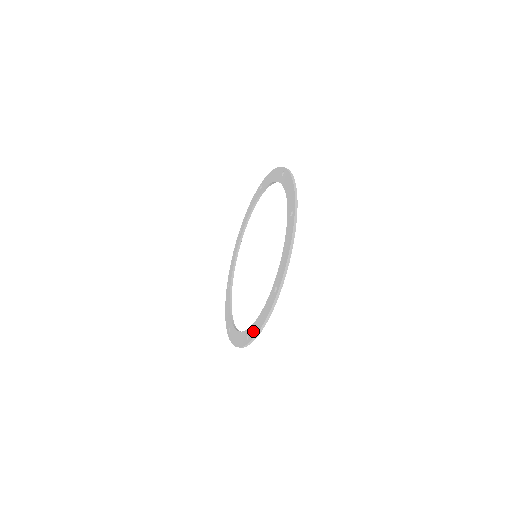
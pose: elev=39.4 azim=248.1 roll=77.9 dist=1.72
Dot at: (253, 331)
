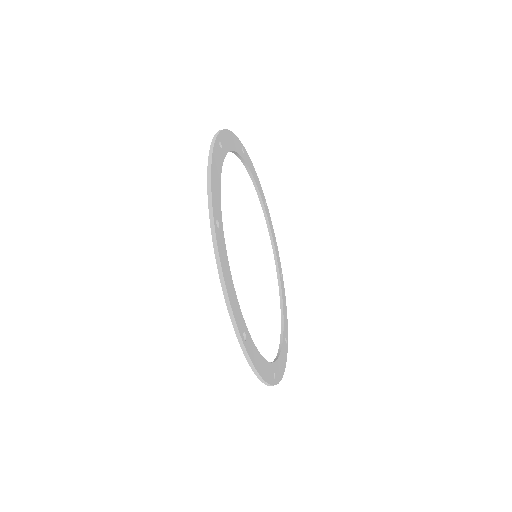
Dot at: occluded
